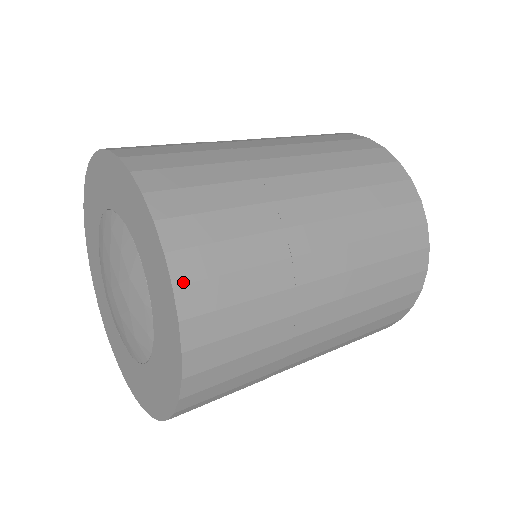
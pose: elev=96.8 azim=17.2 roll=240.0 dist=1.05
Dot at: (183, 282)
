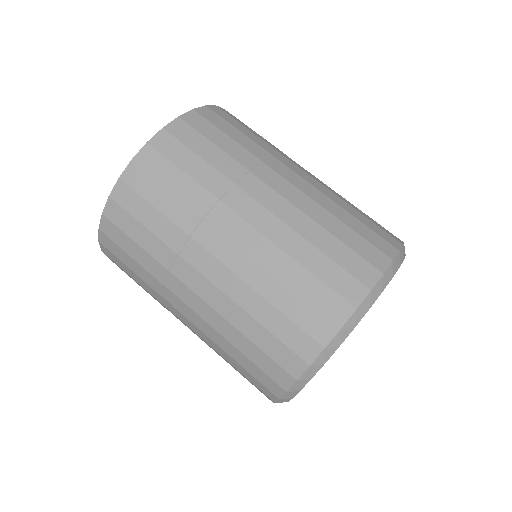
Dot at: (154, 146)
